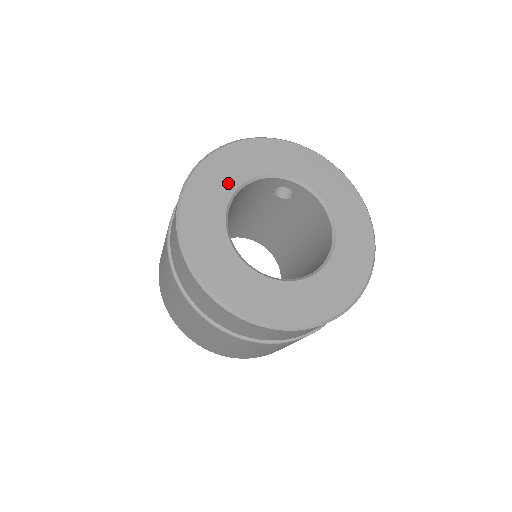
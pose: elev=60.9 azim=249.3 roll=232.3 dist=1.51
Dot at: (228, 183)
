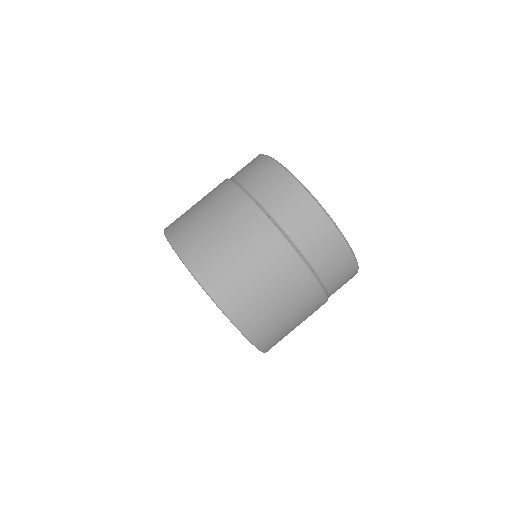
Dot at: occluded
